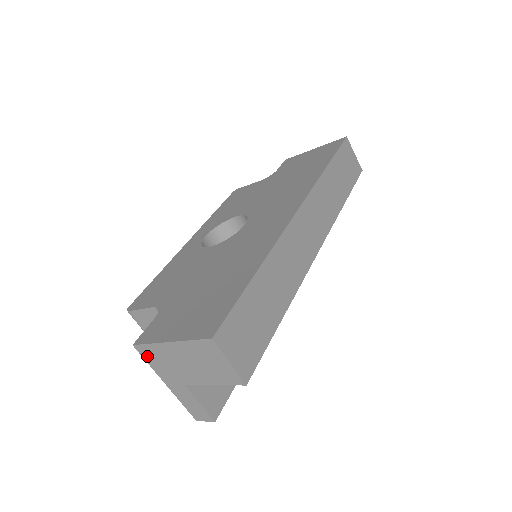
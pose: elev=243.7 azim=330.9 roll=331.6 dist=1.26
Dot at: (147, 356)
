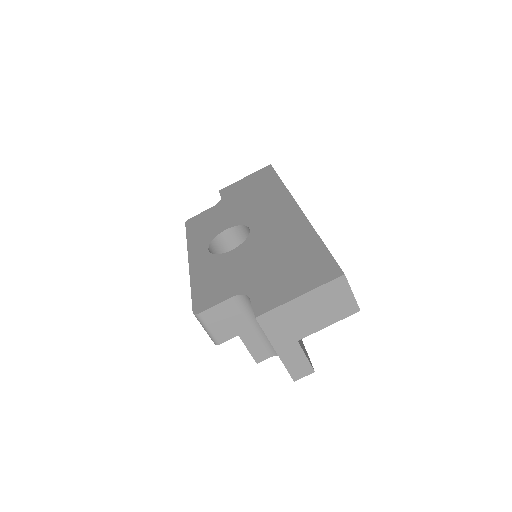
Dot at: (268, 324)
